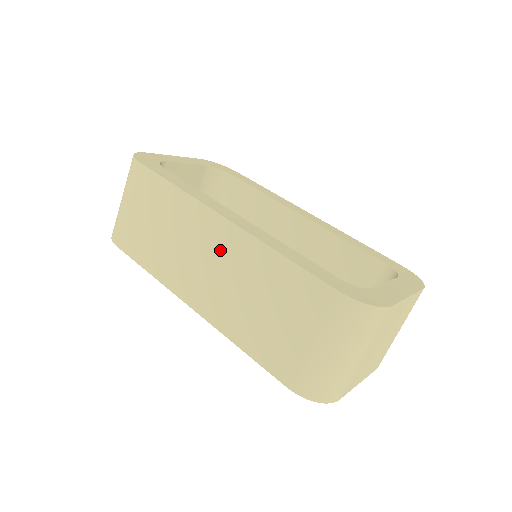
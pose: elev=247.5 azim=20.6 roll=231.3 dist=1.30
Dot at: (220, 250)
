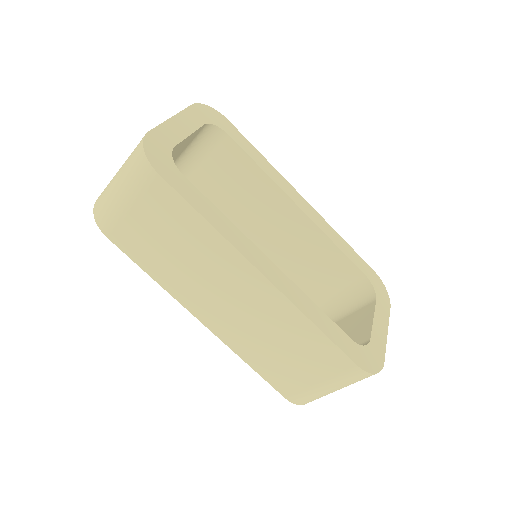
Dot at: (250, 298)
